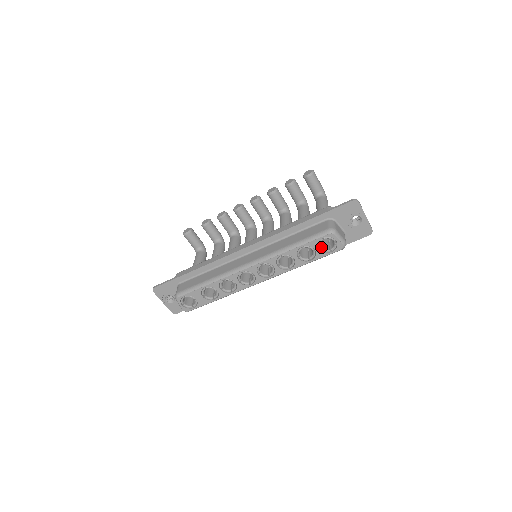
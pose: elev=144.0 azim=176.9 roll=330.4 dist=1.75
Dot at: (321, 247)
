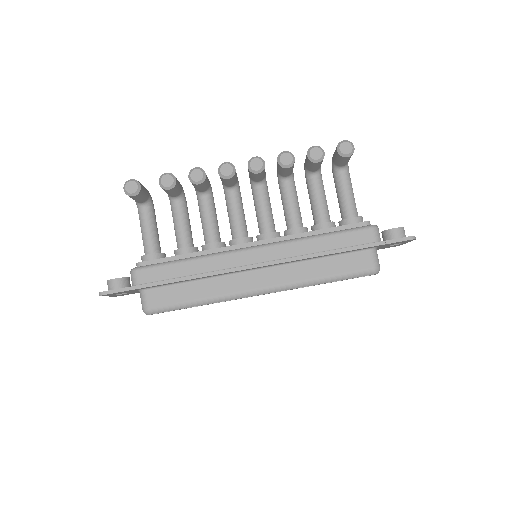
Dot at: occluded
